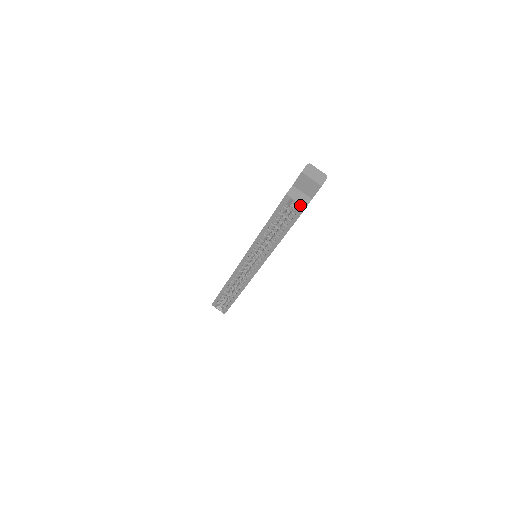
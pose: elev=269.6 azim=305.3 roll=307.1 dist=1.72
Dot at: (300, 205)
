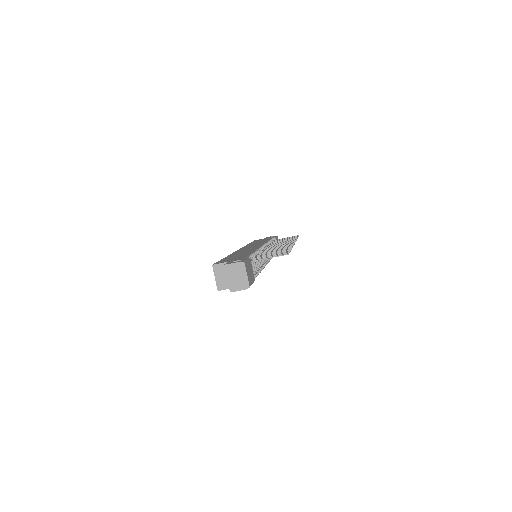
Dot at: (217, 284)
